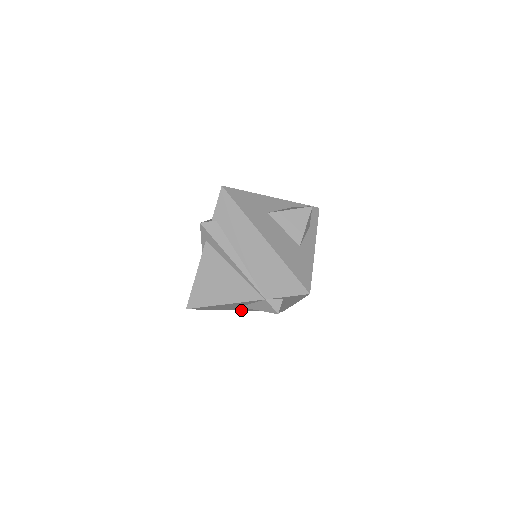
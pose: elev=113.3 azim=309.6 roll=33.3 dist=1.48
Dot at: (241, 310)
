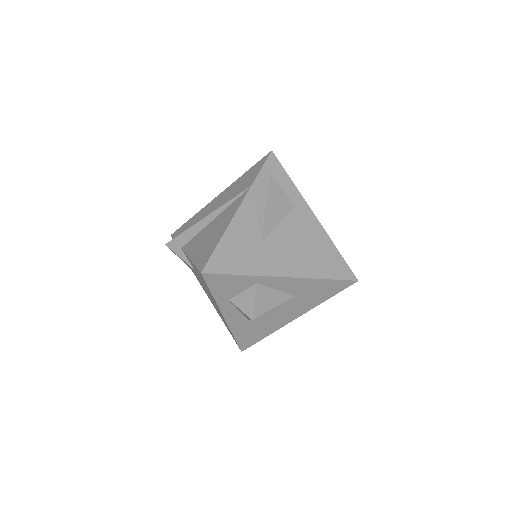
Dot at: (288, 277)
